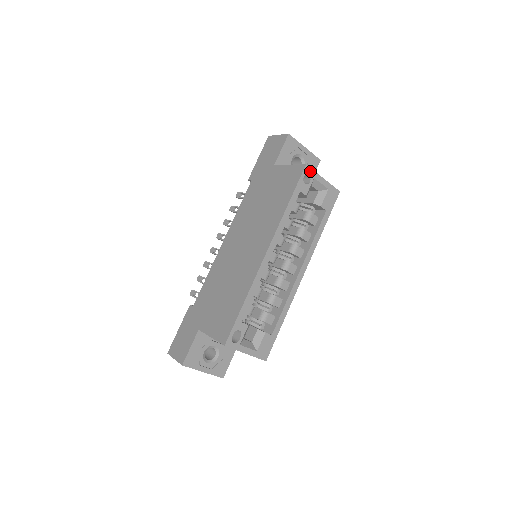
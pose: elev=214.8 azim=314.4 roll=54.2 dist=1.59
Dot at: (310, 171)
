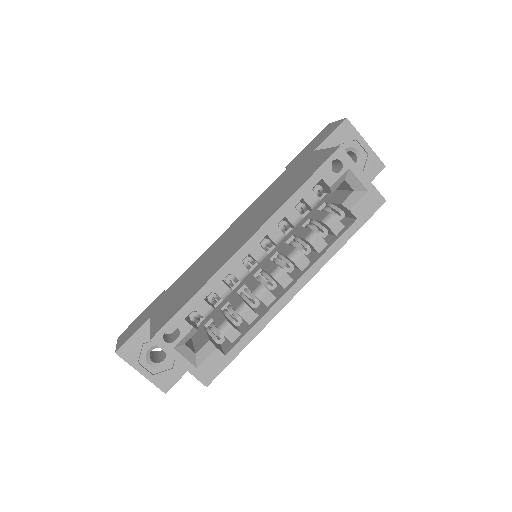
Dot at: (345, 157)
